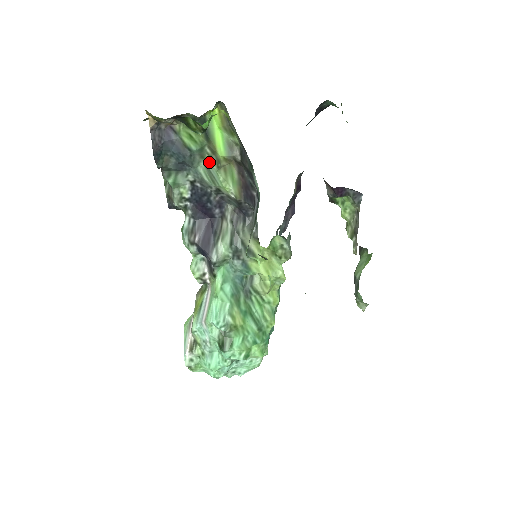
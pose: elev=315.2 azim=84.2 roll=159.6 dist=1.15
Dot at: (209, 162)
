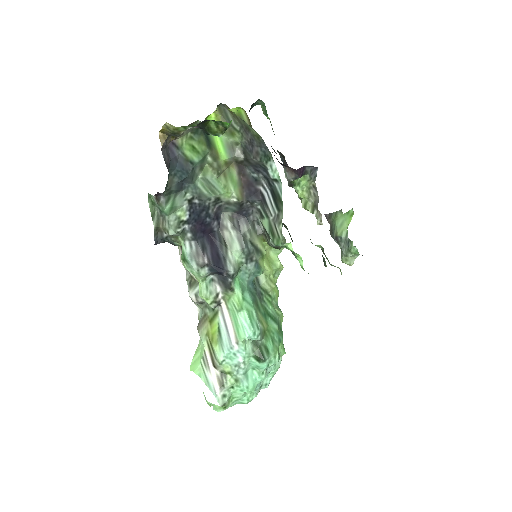
Dot at: (208, 172)
